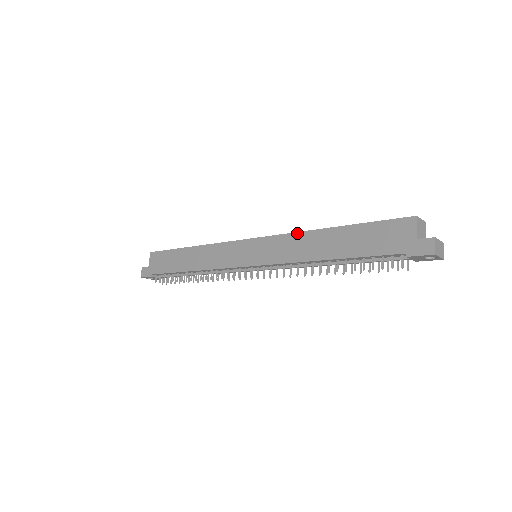
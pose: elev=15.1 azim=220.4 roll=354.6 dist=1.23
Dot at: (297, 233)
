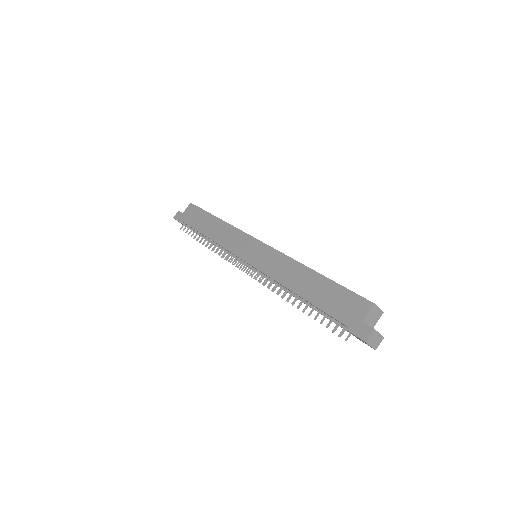
Dot at: (290, 258)
